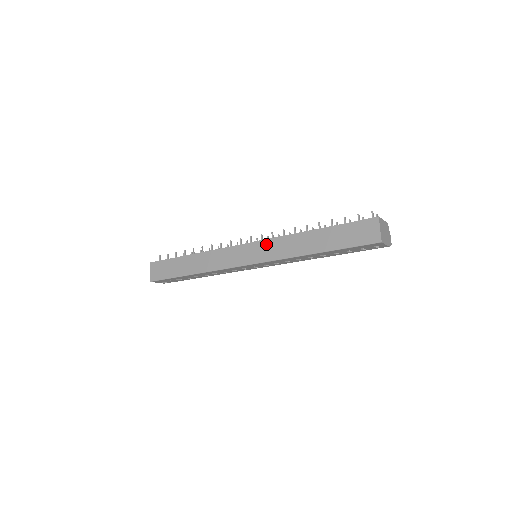
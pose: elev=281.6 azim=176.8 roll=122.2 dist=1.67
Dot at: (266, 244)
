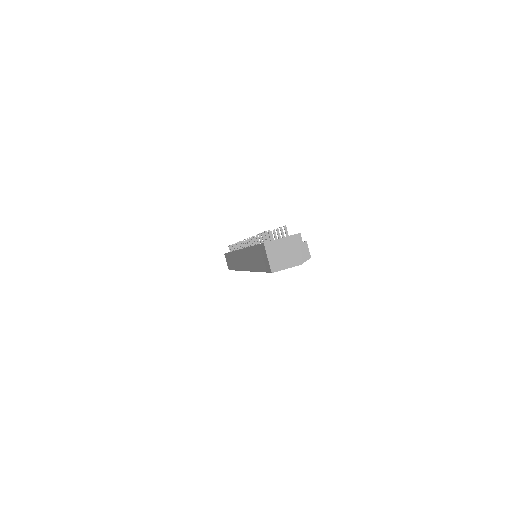
Dot at: (242, 254)
